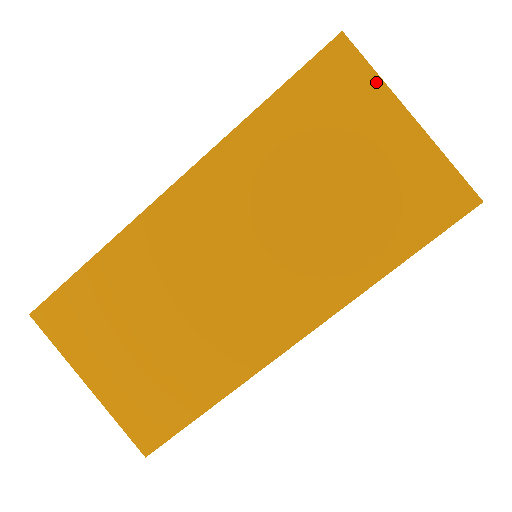
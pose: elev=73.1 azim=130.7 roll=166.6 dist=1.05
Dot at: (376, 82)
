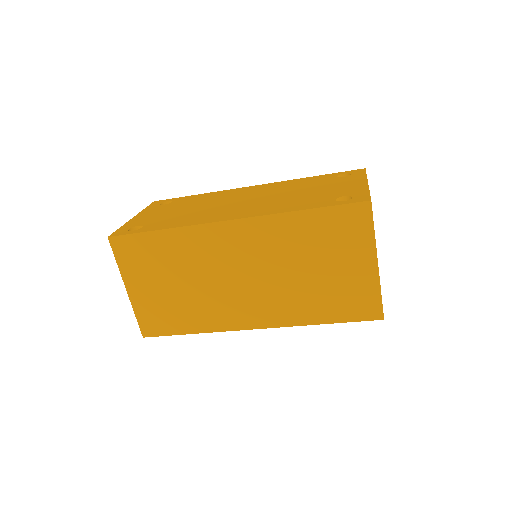
Dot at: (371, 236)
